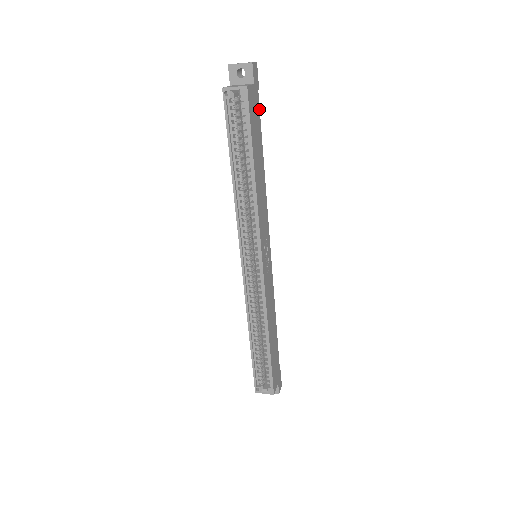
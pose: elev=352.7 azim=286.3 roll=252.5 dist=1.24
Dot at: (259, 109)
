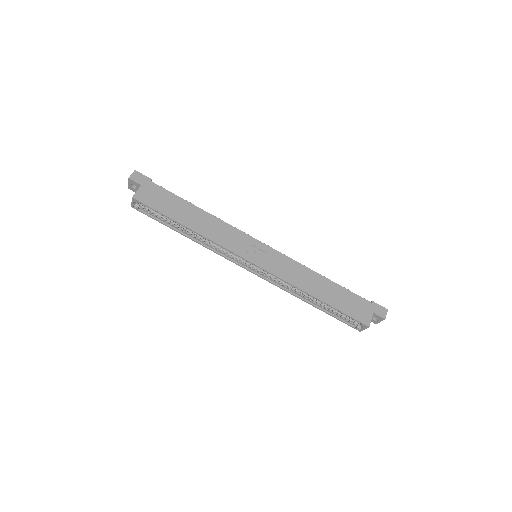
Dot at: (162, 188)
